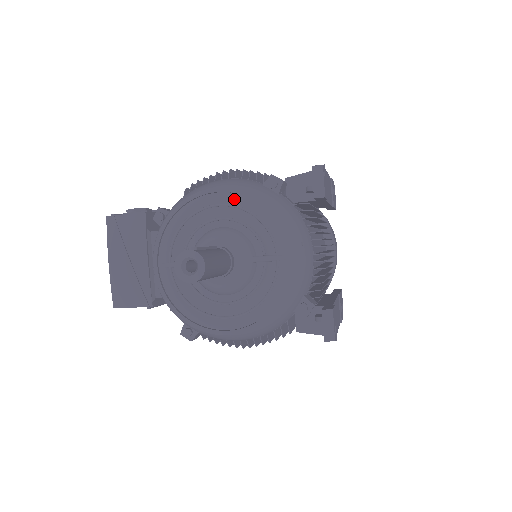
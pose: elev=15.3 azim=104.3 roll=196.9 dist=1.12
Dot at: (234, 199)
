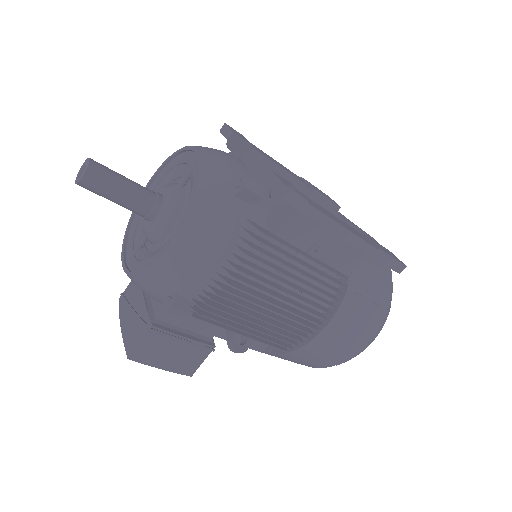
Dot at: (160, 175)
